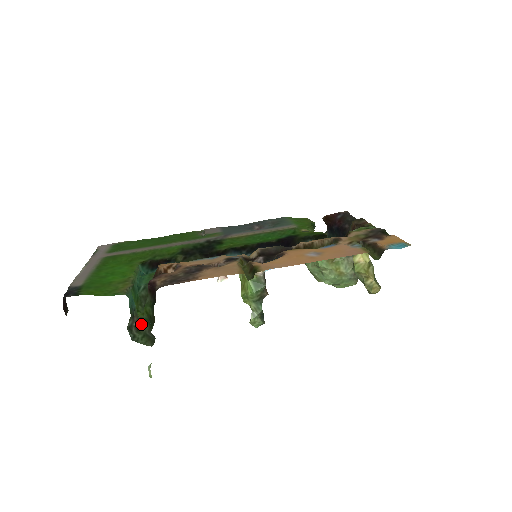
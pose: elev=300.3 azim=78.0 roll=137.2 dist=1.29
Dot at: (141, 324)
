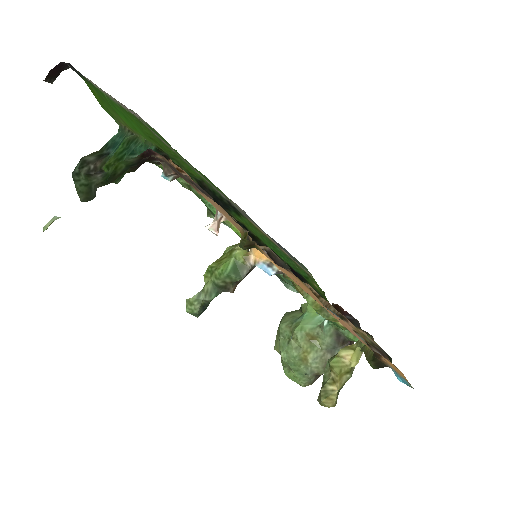
Dot at: (98, 174)
